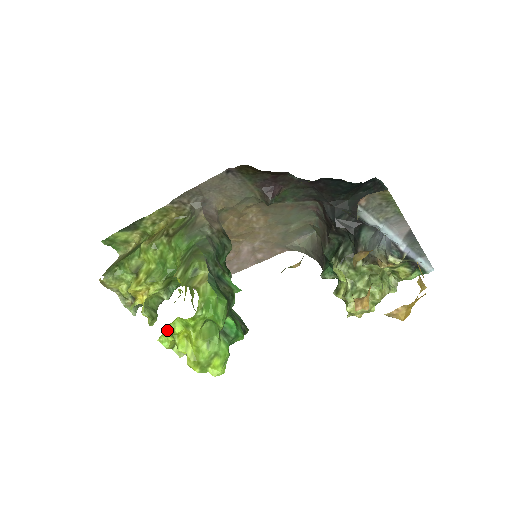
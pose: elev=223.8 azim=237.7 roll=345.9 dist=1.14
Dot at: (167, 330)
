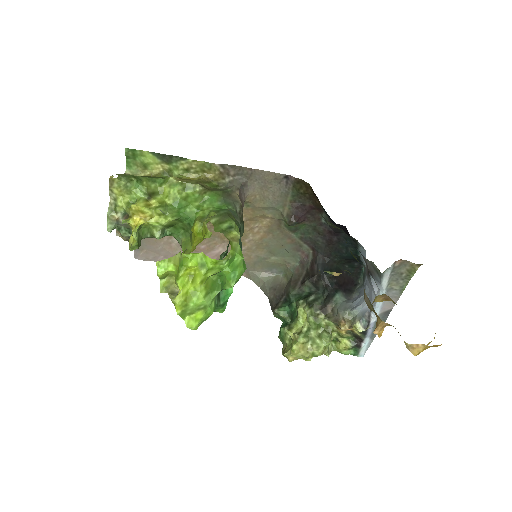
Dot at: (175, 258)
